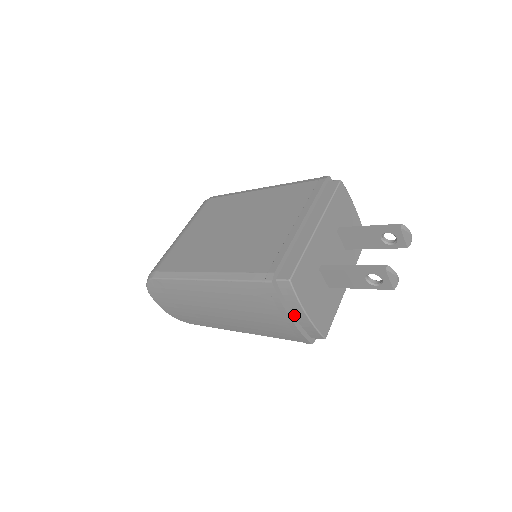
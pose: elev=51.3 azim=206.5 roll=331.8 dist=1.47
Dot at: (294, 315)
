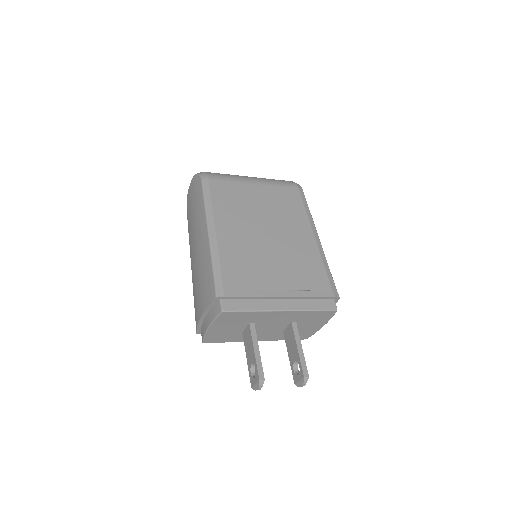
Dot at: (206, 317)
